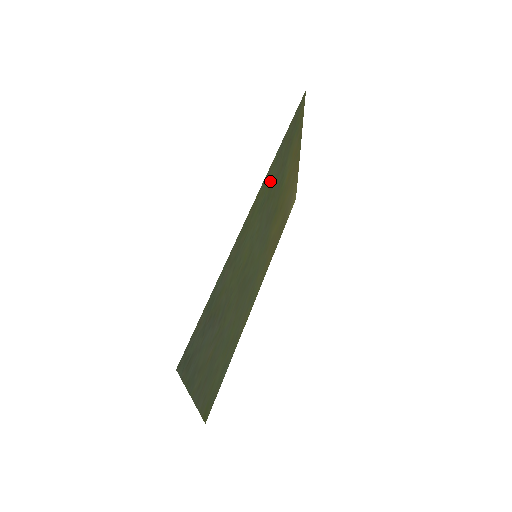
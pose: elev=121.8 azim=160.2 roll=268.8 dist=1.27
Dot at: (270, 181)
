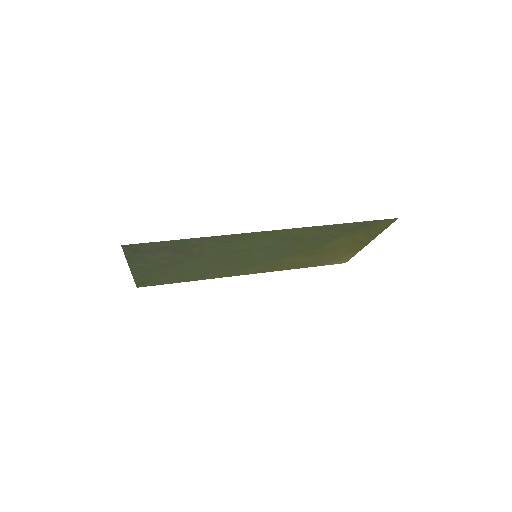
Dot at: (302, 233)
